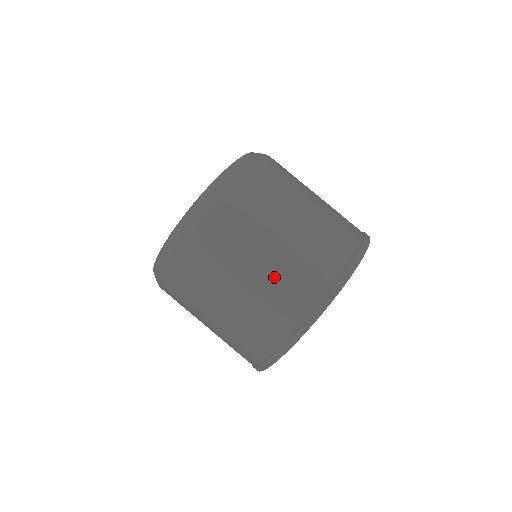
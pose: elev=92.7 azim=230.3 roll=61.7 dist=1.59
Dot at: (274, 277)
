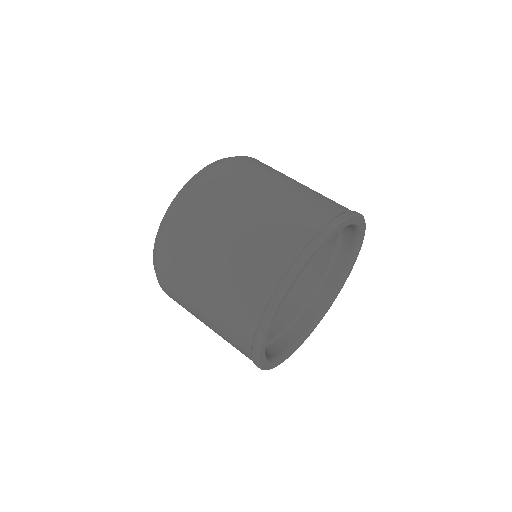
Dot at: (297, 195)
